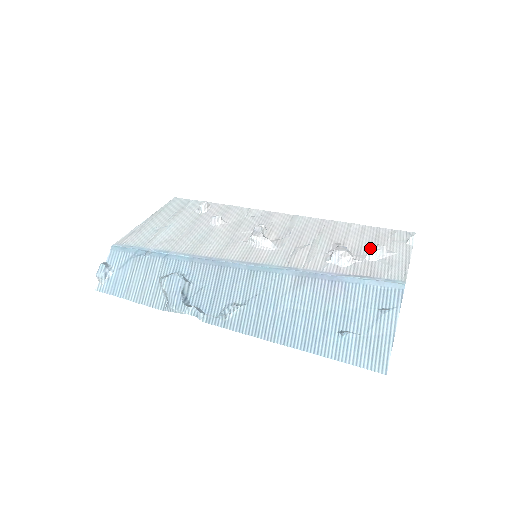
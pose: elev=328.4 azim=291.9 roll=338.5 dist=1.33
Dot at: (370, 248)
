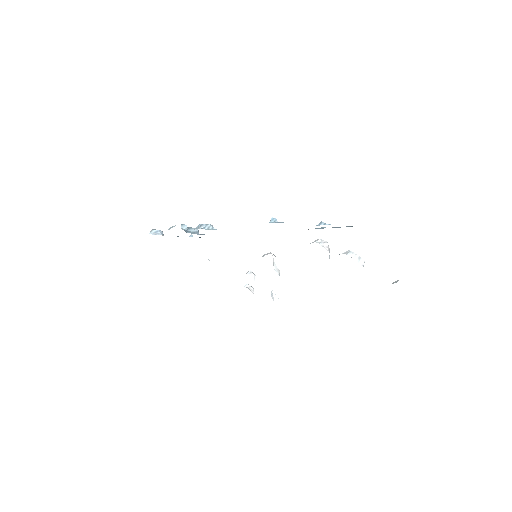
Dot at: occluded
